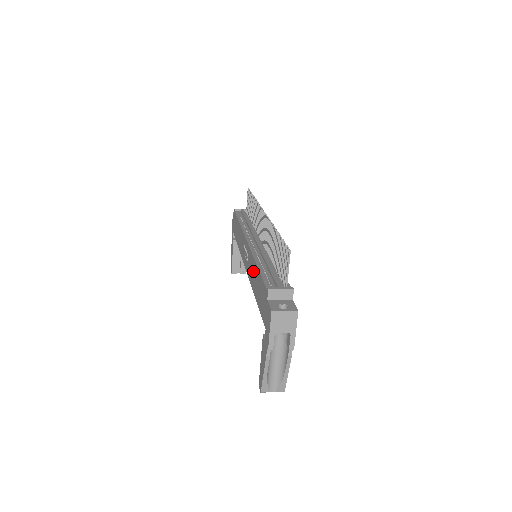
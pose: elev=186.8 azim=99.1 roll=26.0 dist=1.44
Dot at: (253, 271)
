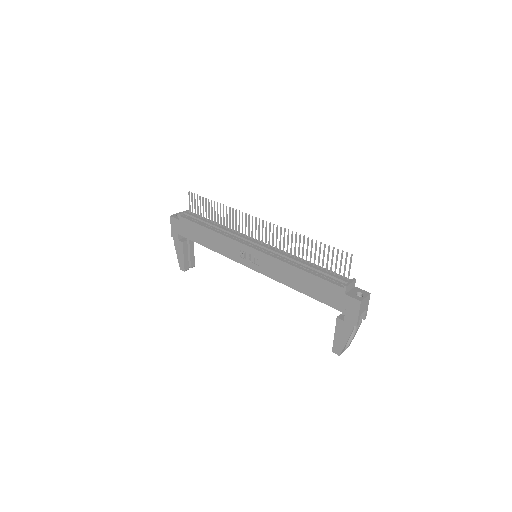
Dot at: (287, 273)
